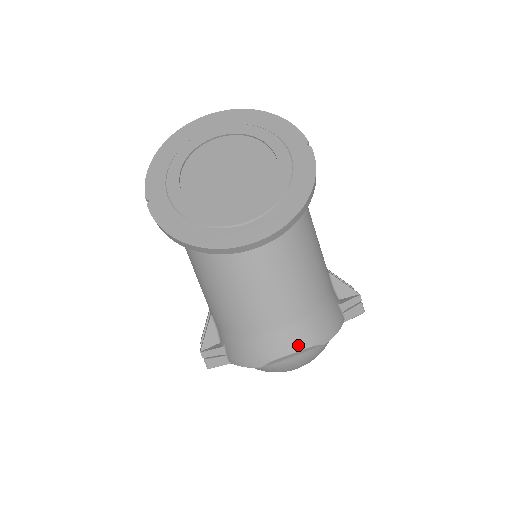
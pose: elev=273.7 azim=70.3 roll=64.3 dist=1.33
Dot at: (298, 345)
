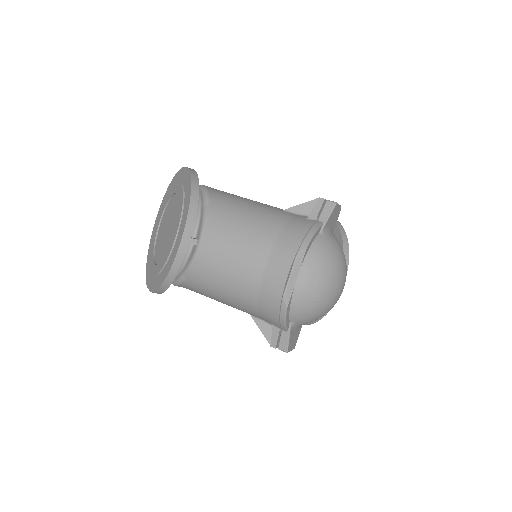
Dot at: (285, 267)
